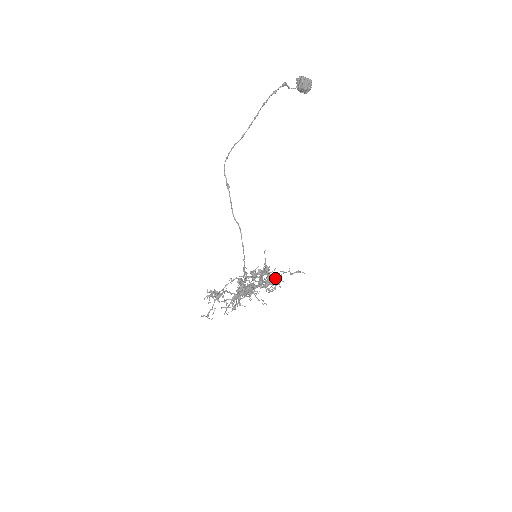
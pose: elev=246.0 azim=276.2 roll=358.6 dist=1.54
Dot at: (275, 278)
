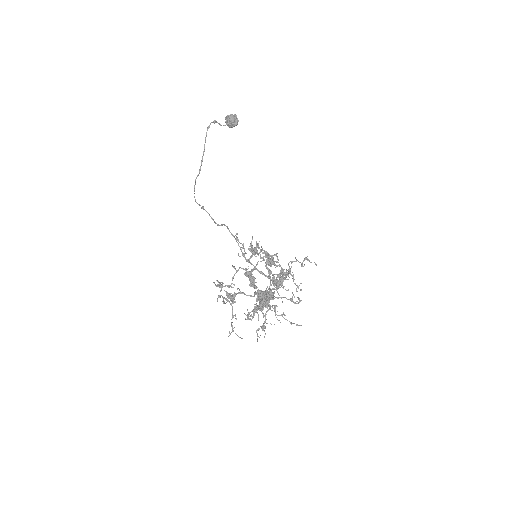
Dot at: (286, 273)
